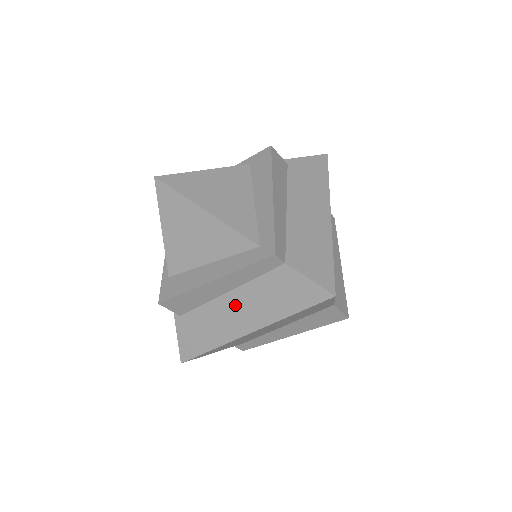
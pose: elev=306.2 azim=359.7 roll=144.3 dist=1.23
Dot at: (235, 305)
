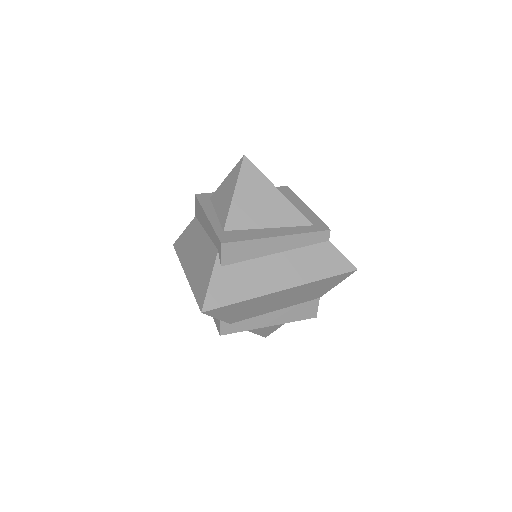
Dot at: (279, 265)
